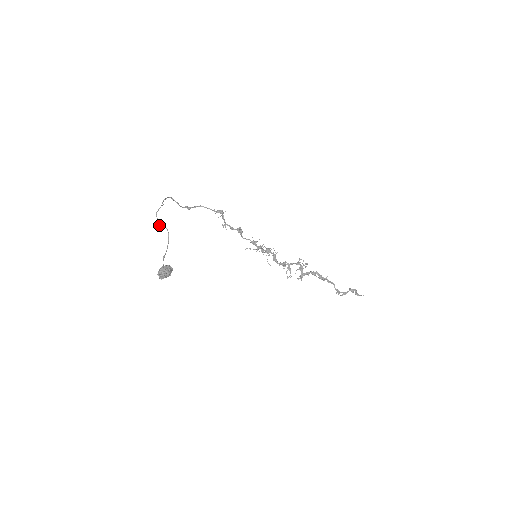
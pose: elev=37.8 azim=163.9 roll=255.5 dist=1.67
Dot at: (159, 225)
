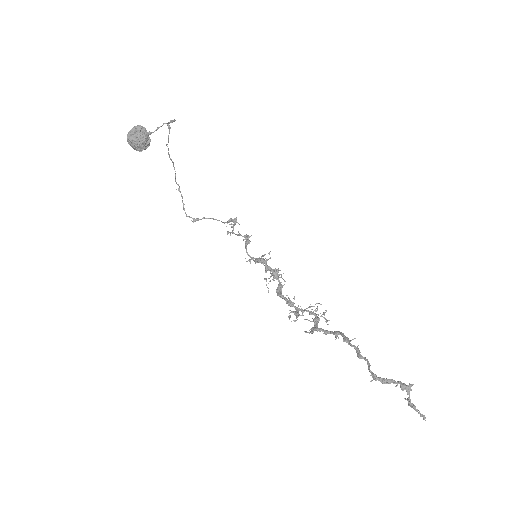
Dot at: (168, 125)
